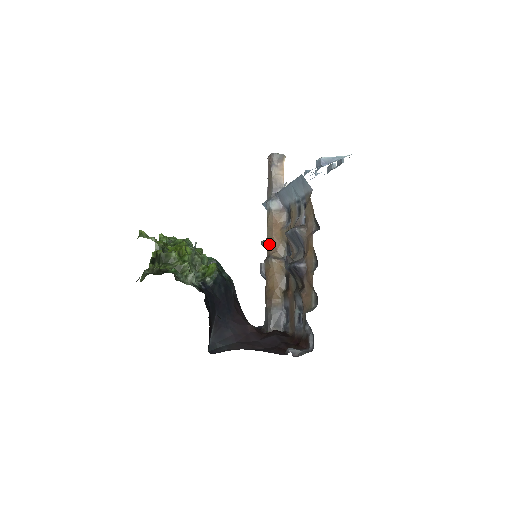
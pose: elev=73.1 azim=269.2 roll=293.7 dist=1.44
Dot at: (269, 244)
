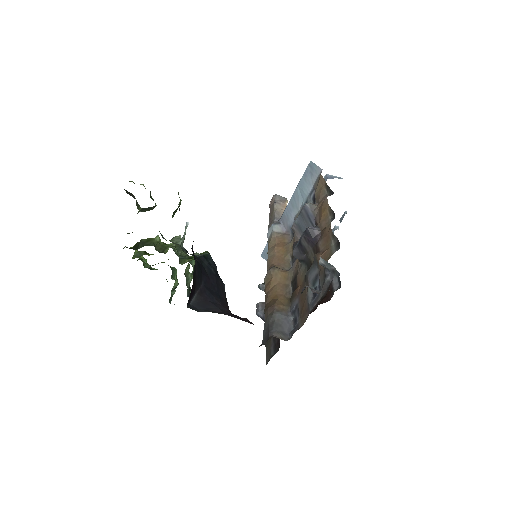
Dot at: (270, 262)
